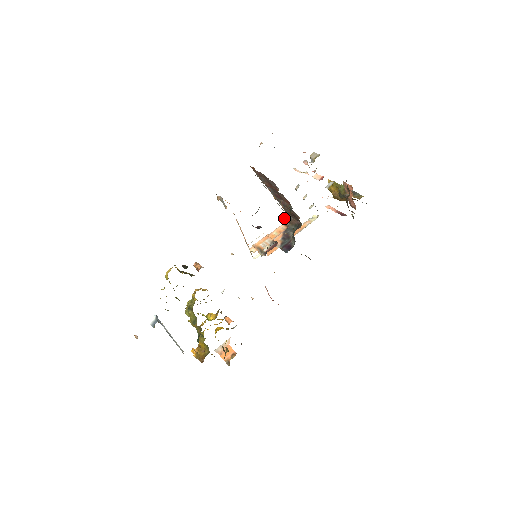
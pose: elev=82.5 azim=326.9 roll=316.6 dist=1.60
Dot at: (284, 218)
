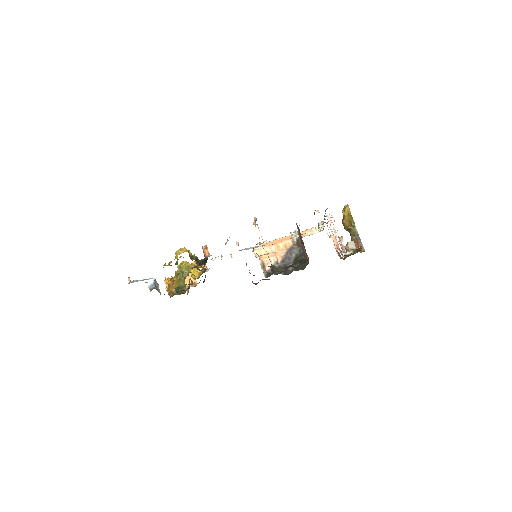
Dot at: (295, 233)
